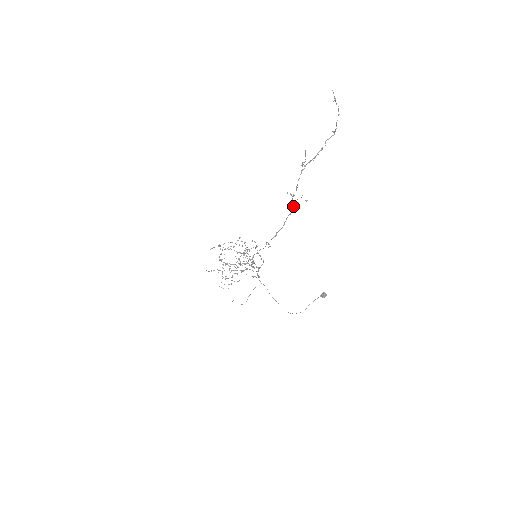
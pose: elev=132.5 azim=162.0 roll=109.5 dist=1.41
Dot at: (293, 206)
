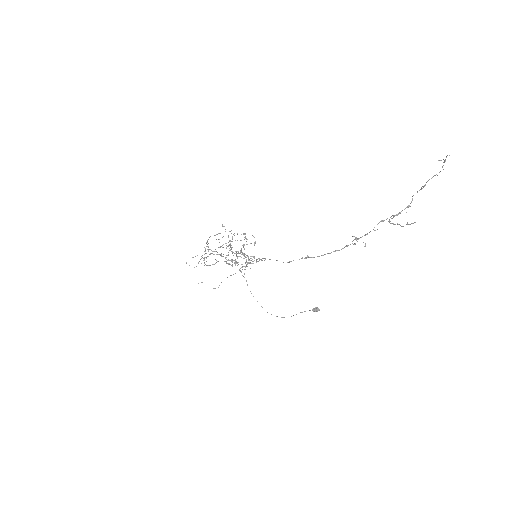
Dot at: occluded
